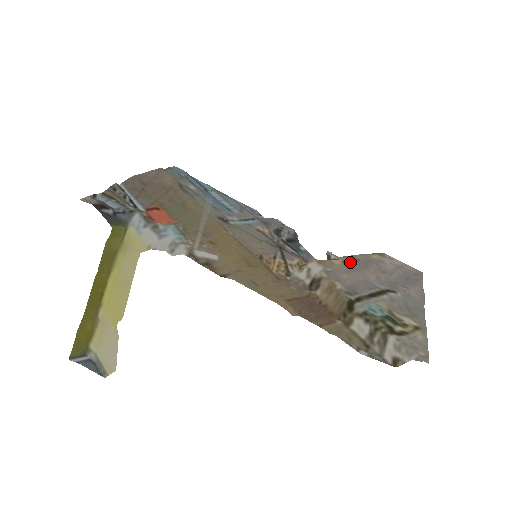
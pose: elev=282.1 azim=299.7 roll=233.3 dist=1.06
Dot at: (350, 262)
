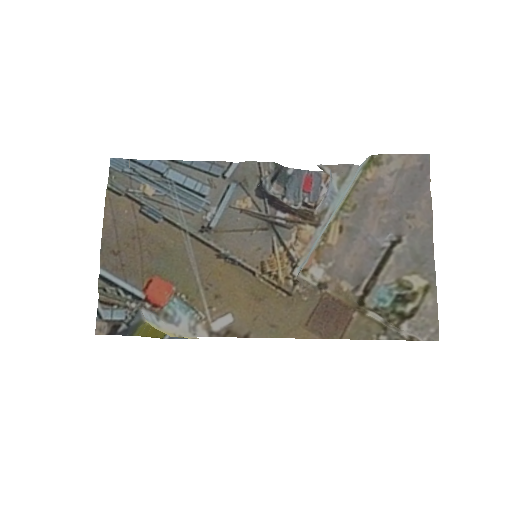
Dot at: (347, 222)
